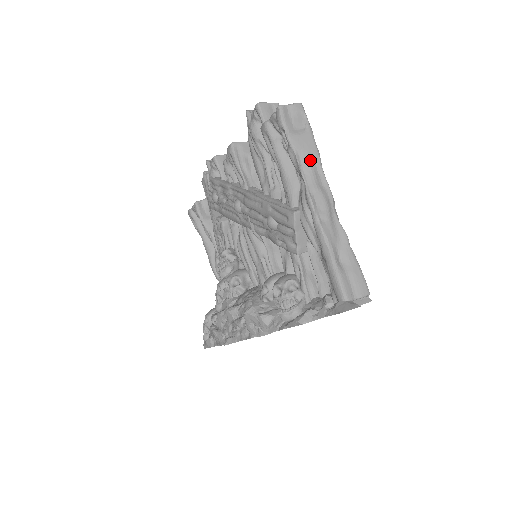
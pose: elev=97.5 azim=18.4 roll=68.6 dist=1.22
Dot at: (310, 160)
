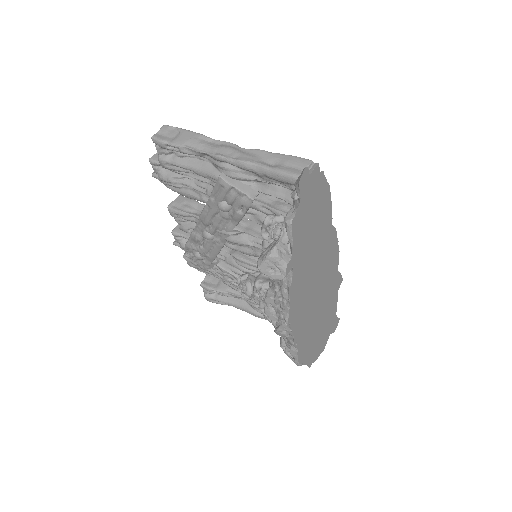
Dot at: (197, 141)
